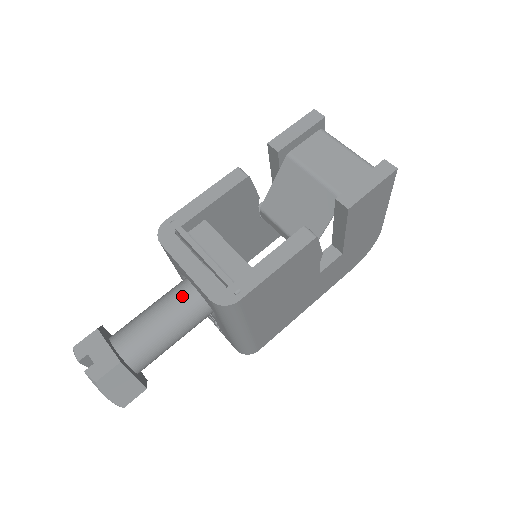
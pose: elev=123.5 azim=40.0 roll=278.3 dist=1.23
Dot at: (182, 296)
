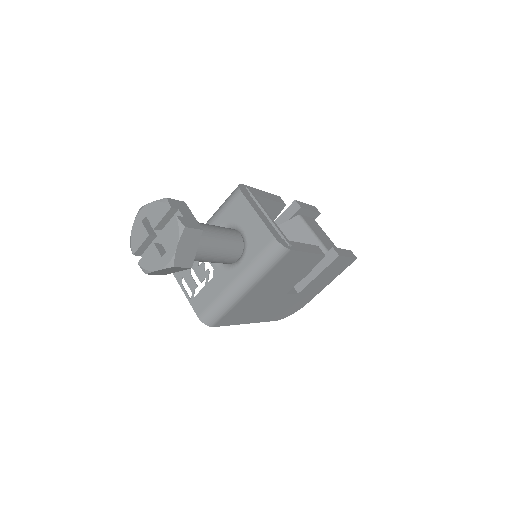
Dot at: (232, 233)
